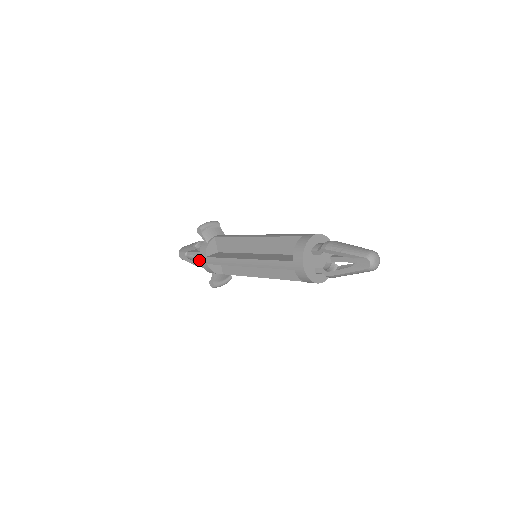
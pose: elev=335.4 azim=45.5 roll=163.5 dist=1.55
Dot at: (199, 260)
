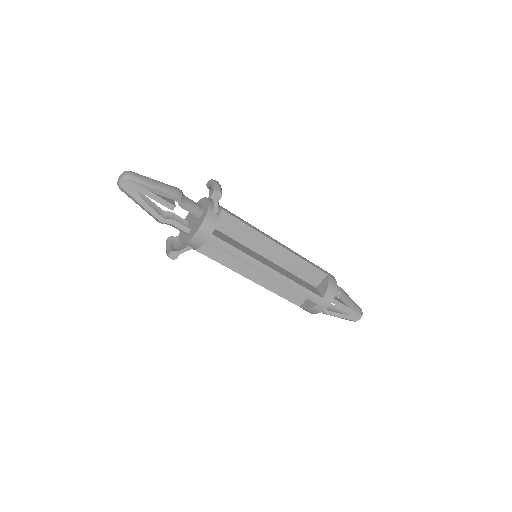
Dot at: (148, 204)
